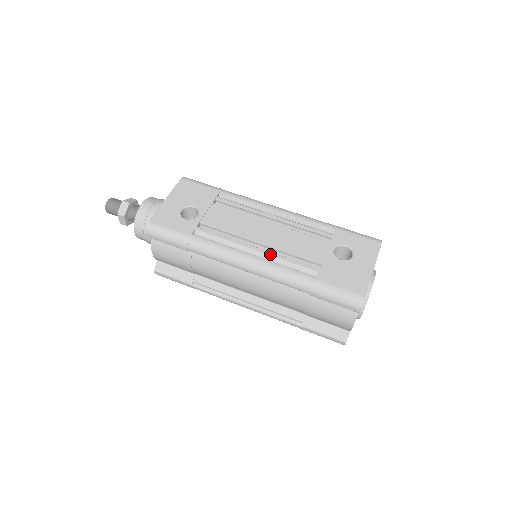
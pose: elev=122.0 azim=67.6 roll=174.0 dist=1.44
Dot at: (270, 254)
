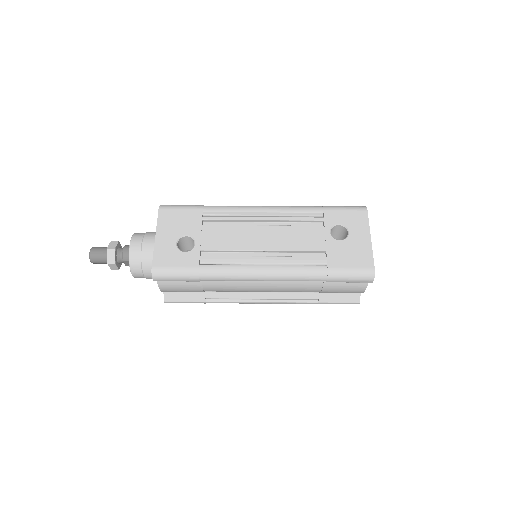
Dot at: (278, 258)
